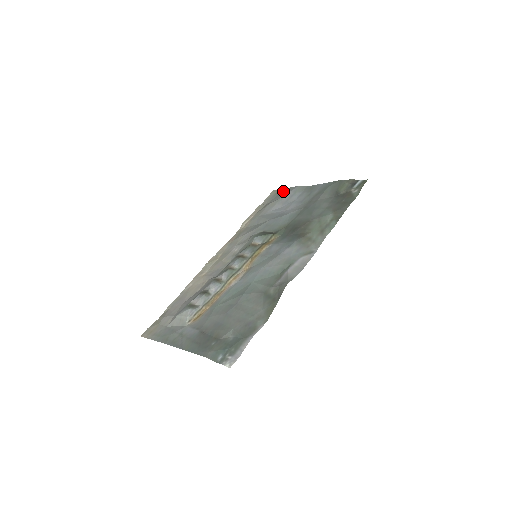
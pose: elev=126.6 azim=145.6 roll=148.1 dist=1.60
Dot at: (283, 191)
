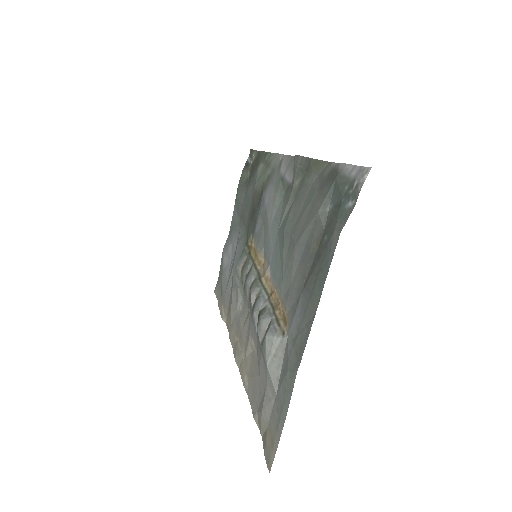
Dot at: (219, 272)
